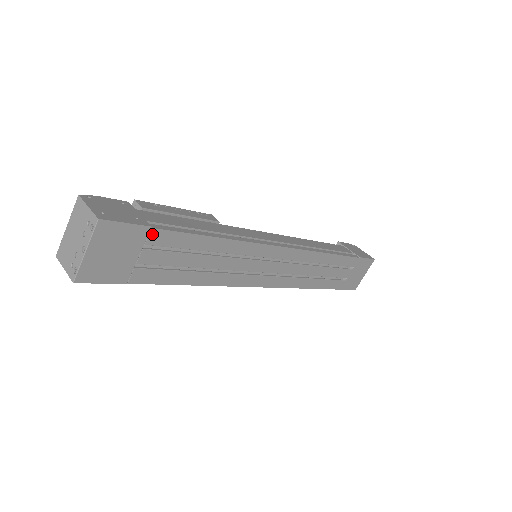
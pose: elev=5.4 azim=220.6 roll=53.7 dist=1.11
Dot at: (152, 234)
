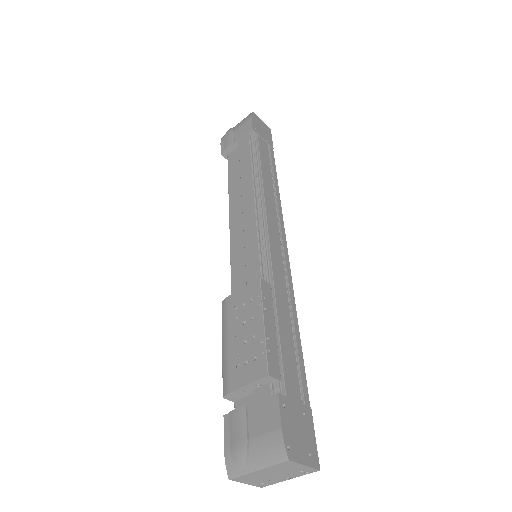
Dot at: occluded
